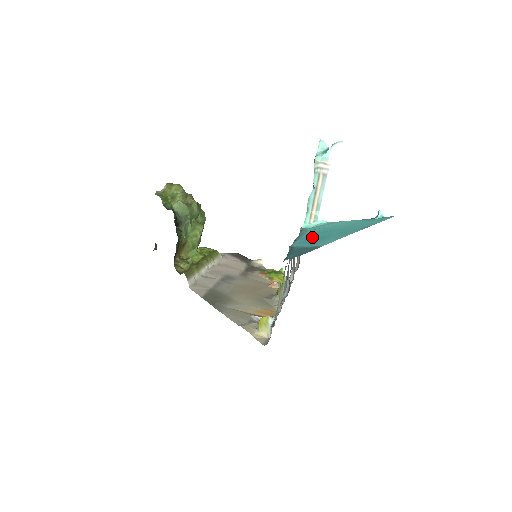
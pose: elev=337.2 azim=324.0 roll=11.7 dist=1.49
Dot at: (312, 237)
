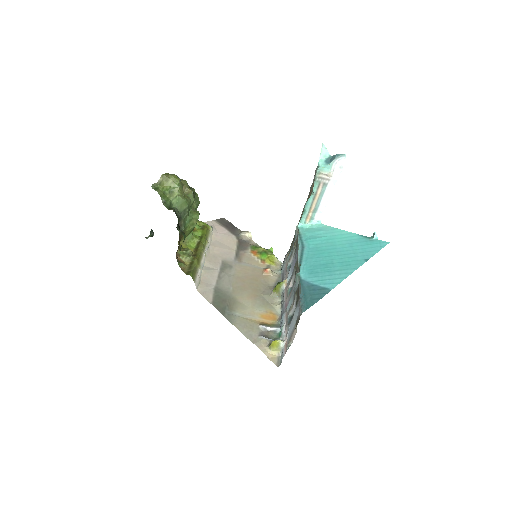
Dot at: (316, 261)
